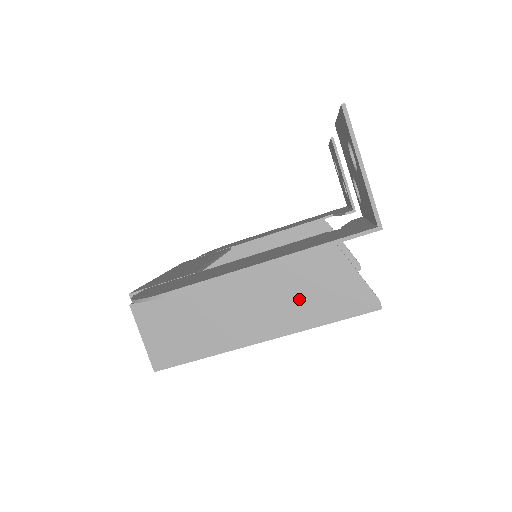
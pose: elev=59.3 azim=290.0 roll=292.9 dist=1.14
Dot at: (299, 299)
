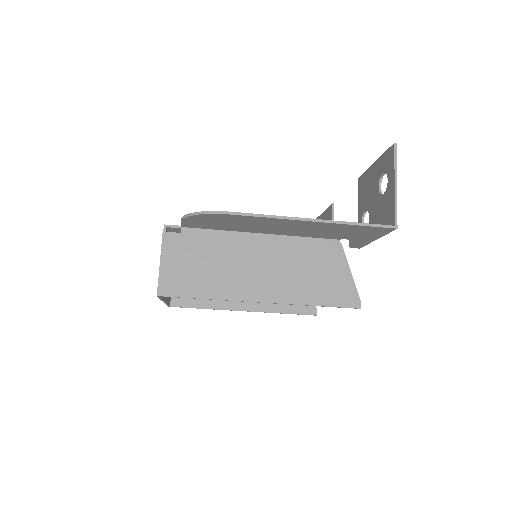
Dot at: (302, 278)
